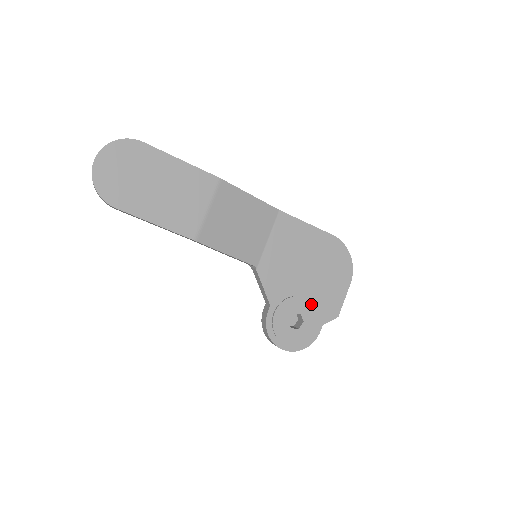
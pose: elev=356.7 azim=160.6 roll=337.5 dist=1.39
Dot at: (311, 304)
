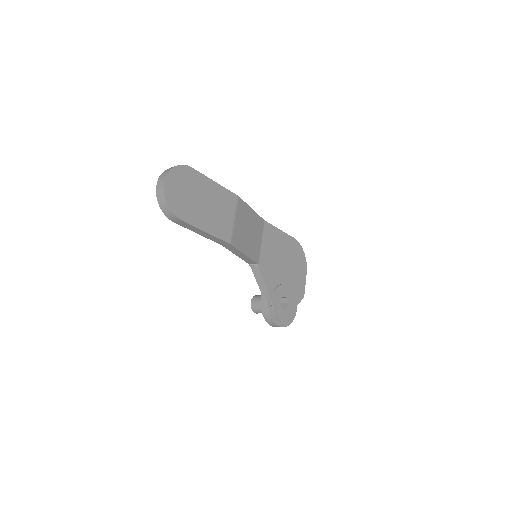
Dot at: (290, 289)
